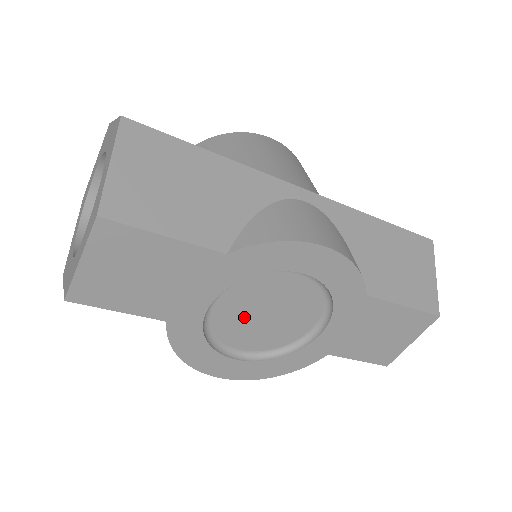
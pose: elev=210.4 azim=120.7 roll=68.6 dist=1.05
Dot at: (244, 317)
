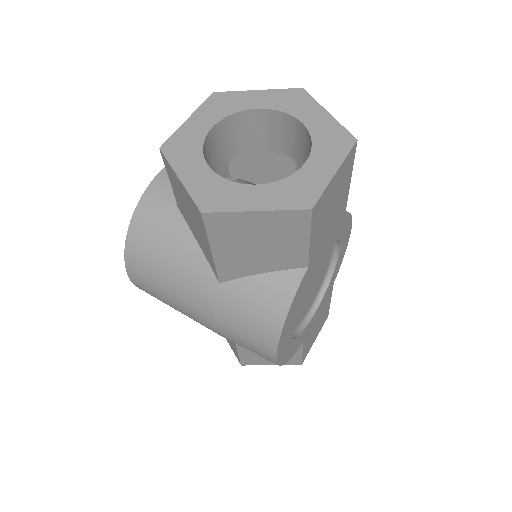
Dot at: (307, 285)
